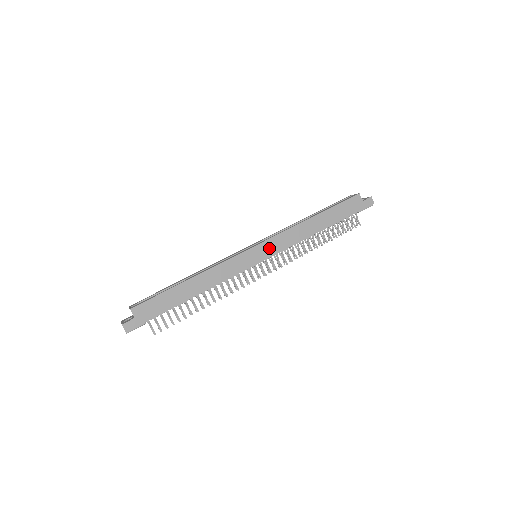
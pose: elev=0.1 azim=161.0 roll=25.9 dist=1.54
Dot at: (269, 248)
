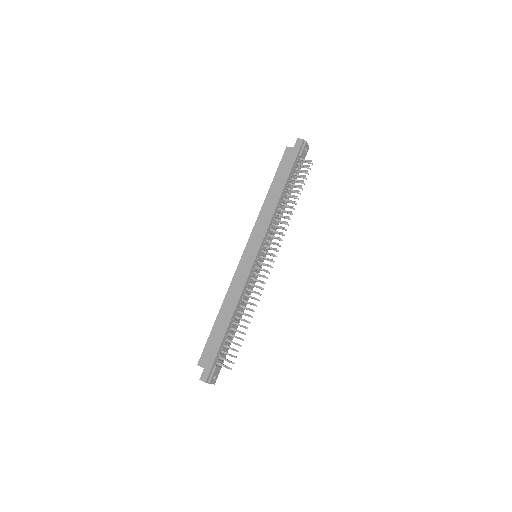
Dot at: (255, 242)
